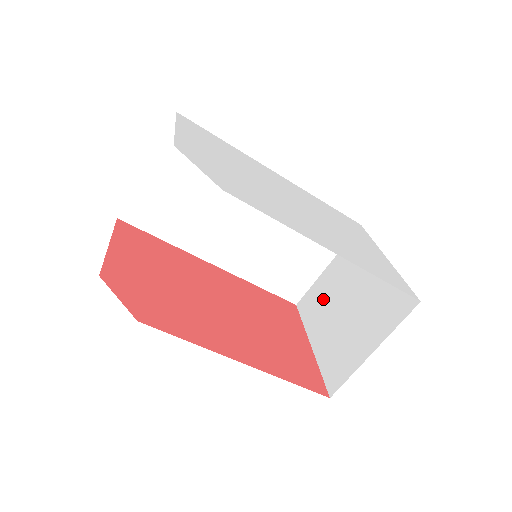
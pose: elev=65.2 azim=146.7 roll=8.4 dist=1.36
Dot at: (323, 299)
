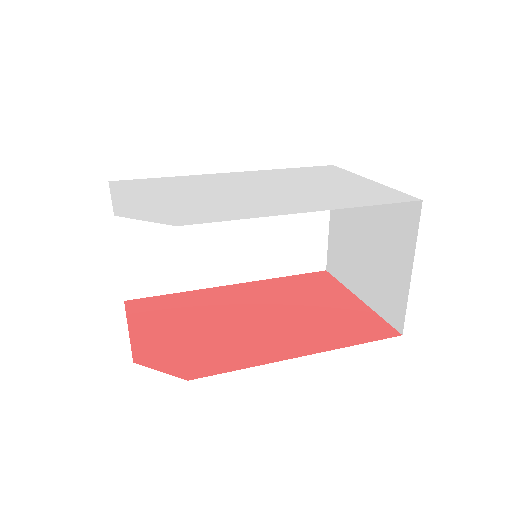
Dot at: (344, 251)
